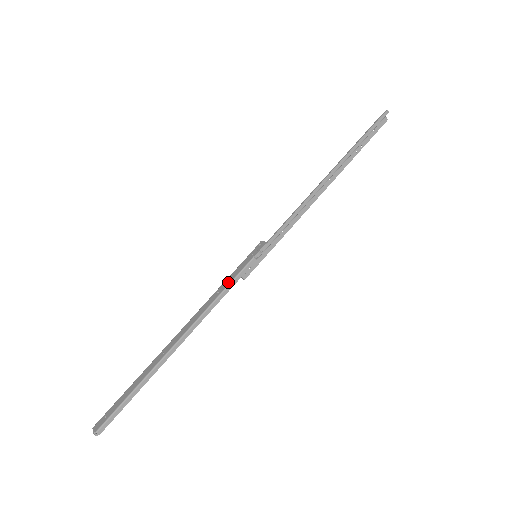
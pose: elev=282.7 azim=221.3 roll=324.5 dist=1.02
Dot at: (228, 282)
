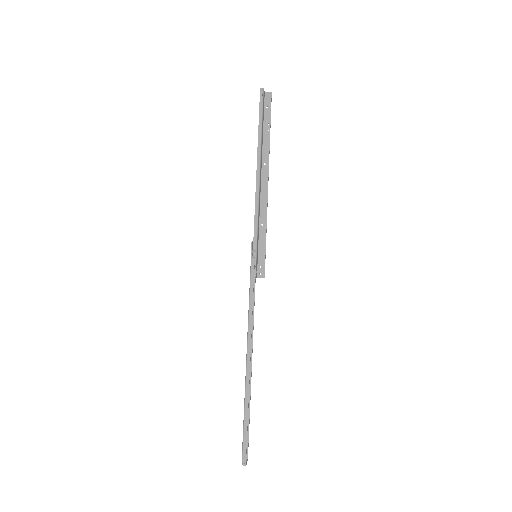
Dot at: (249, 289)
